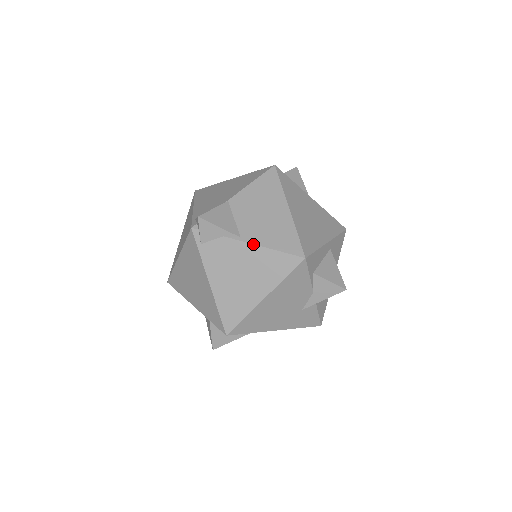
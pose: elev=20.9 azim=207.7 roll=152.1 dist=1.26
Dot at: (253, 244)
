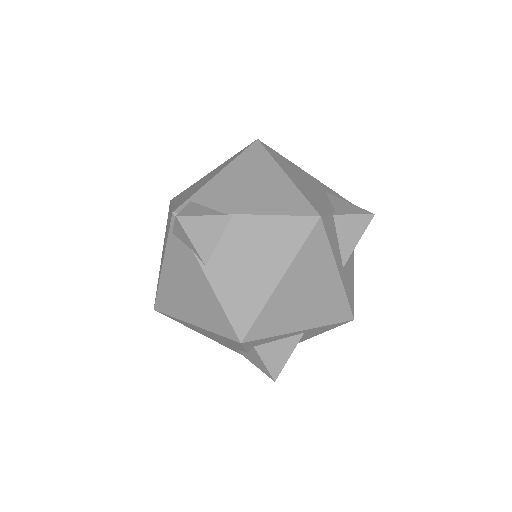
Dot at: (210, 284)
